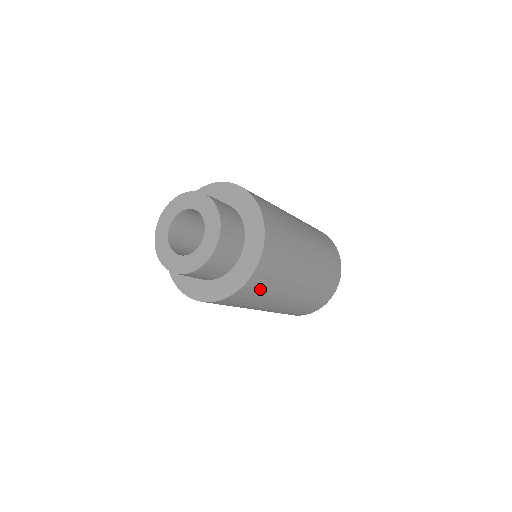
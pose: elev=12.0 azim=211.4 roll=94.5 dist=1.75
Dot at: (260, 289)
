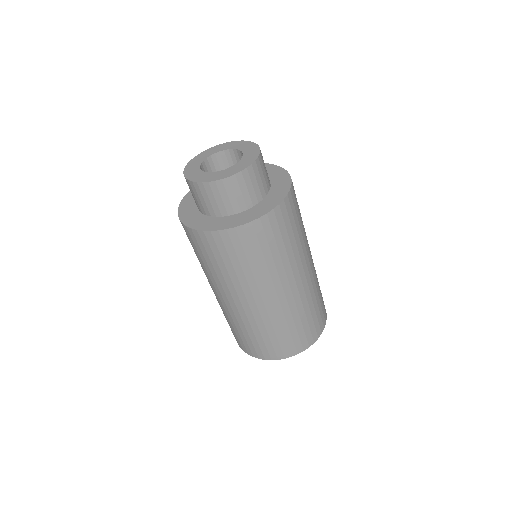
Dot at: occluded
